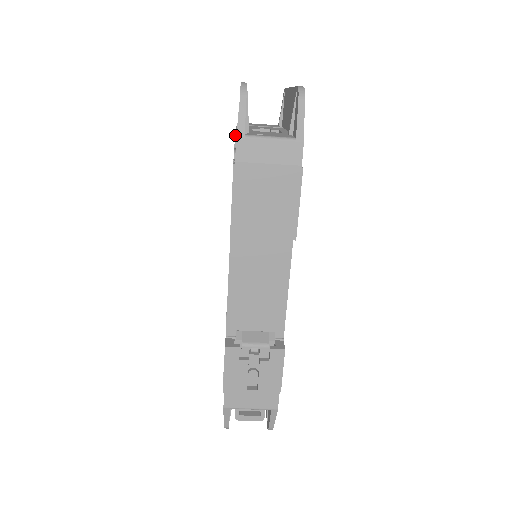
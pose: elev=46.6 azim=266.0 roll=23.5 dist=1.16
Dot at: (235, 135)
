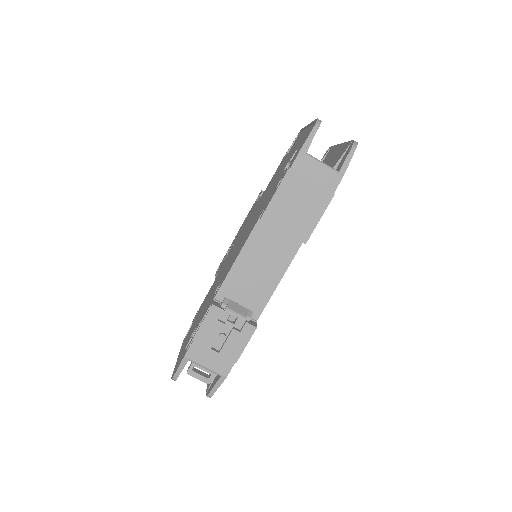
Dot at: (295, 152)
